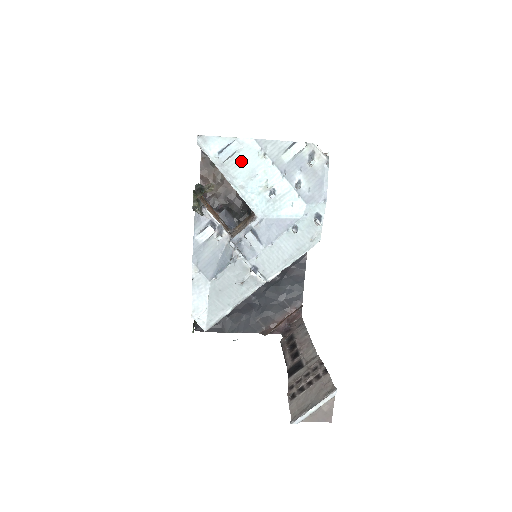
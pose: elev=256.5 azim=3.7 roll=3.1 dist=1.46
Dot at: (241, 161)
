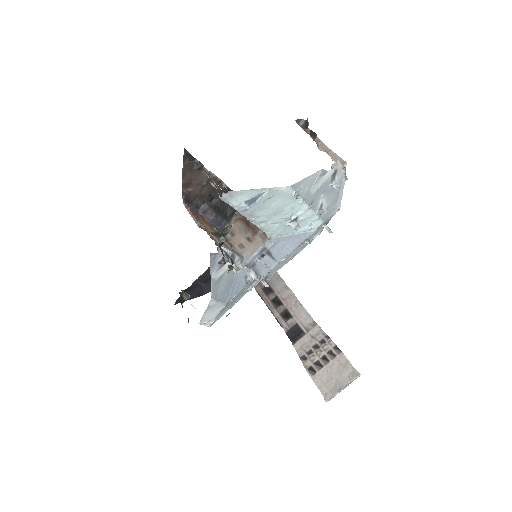
Dot at: (269, 204)
